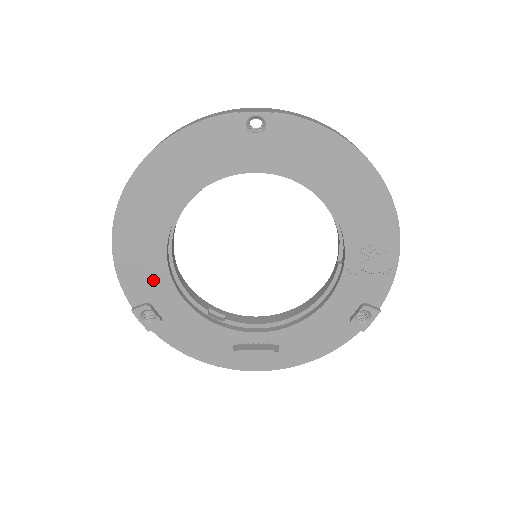
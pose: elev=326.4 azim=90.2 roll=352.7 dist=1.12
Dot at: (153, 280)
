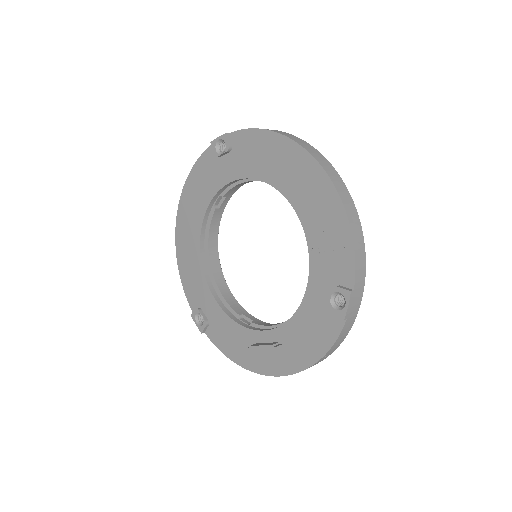
Dot at: (199, 287)
